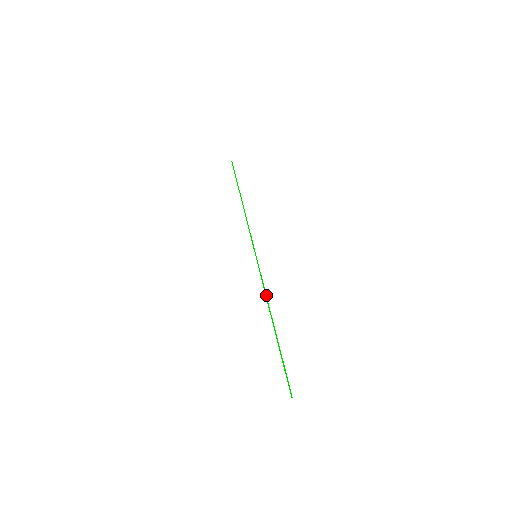
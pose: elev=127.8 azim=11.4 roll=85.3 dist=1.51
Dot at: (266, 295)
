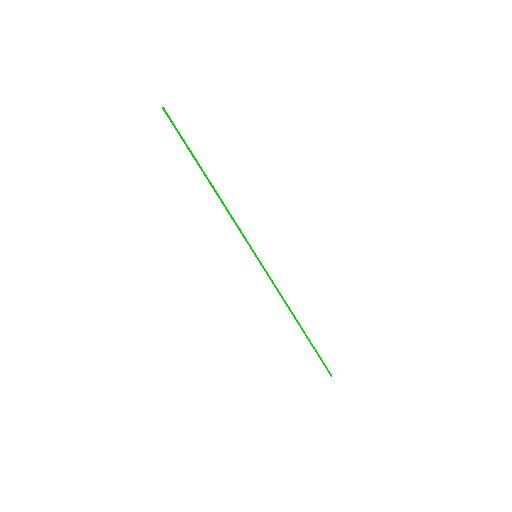
Dot at: occluded
